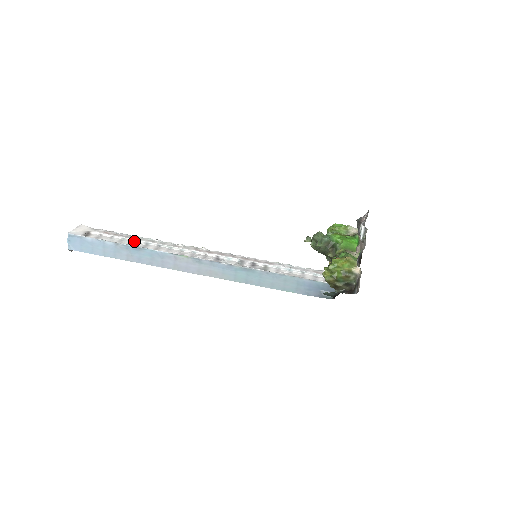
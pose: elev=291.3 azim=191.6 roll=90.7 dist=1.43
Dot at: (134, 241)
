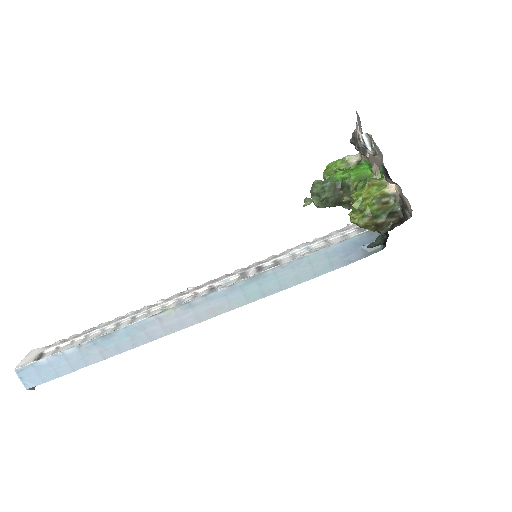
Dot at: (101, 330)
